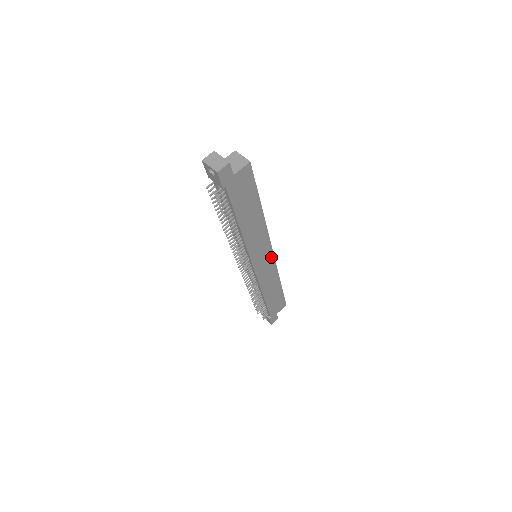
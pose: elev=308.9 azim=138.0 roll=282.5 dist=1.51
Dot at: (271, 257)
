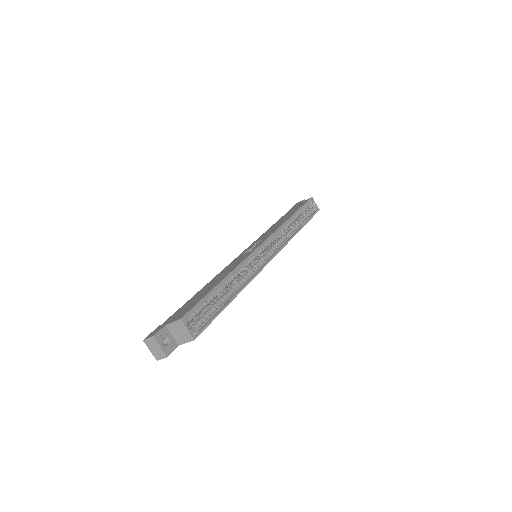
Dot at: occluded
